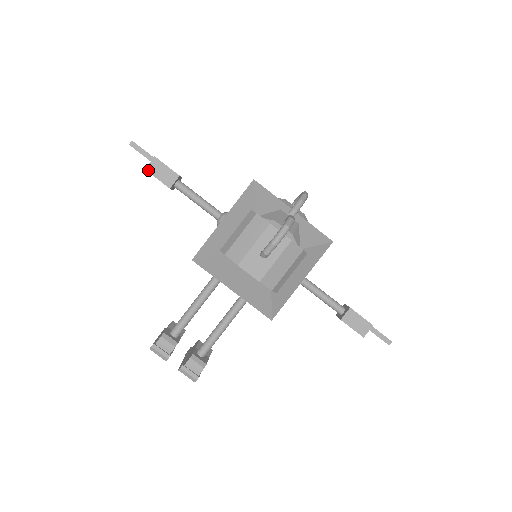
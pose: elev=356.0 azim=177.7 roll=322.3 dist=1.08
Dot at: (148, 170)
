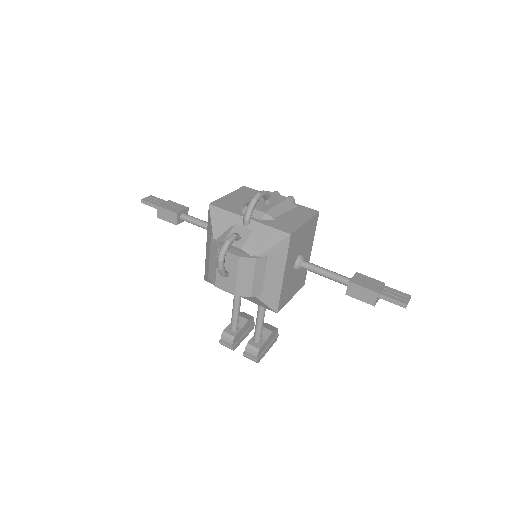
Dot at: (159, 217)
